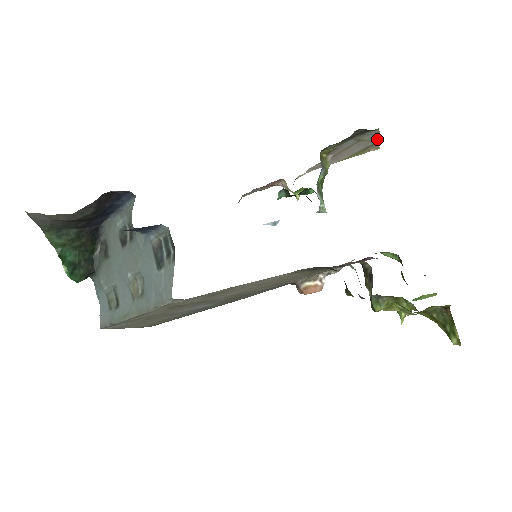
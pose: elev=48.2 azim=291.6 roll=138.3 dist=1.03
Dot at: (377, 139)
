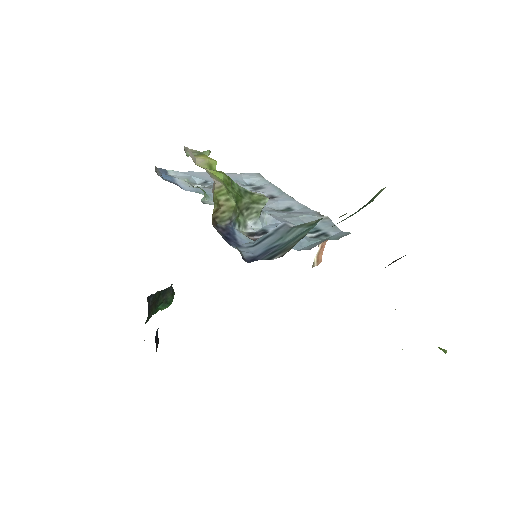
Dot at: occluded
